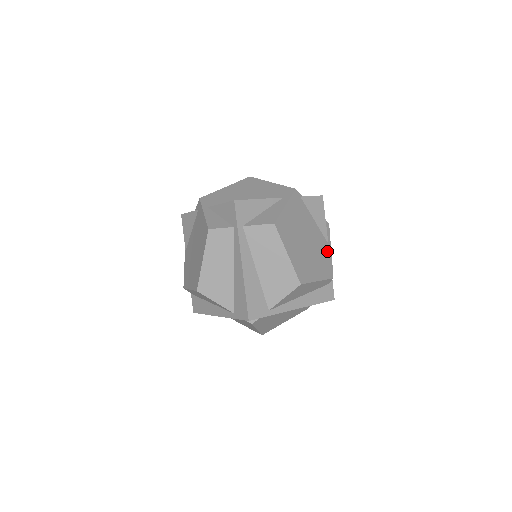
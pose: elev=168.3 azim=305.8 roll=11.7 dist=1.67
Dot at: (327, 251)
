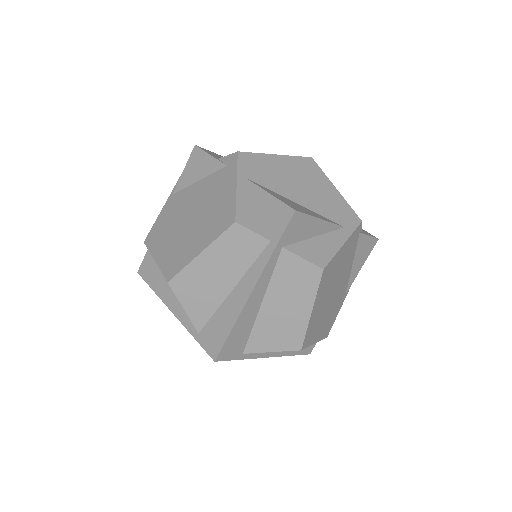
Dot at: (340, 304)
